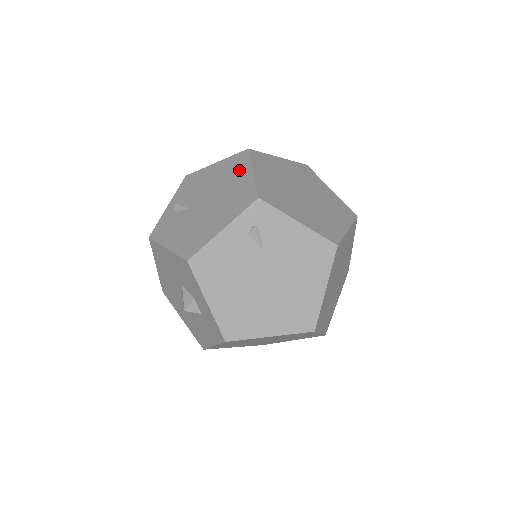
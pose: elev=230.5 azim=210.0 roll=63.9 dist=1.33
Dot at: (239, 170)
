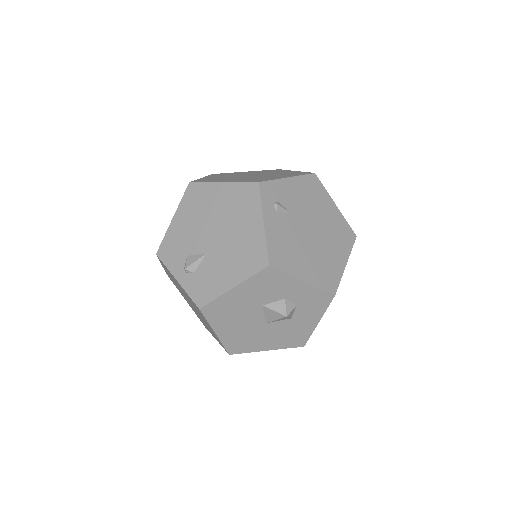
Dot at: (207, 195)
